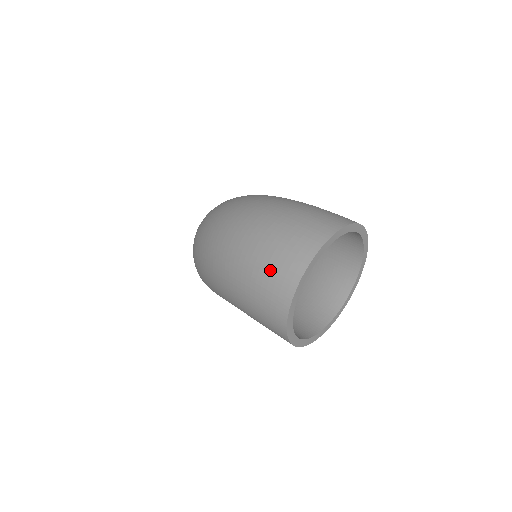
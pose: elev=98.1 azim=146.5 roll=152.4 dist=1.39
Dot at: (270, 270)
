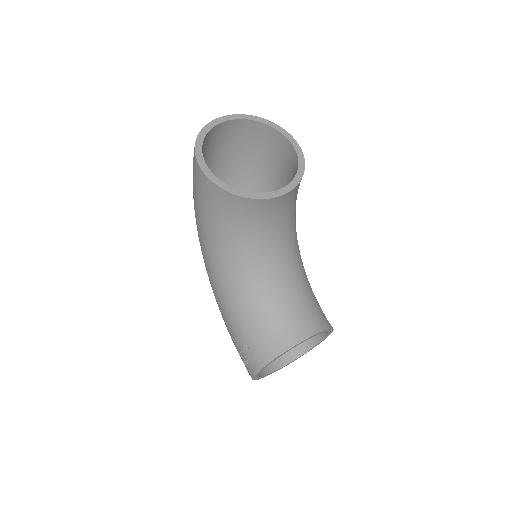
Dot at: occluded
